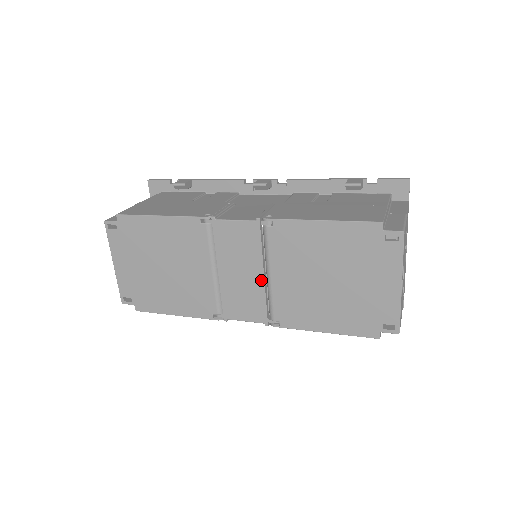
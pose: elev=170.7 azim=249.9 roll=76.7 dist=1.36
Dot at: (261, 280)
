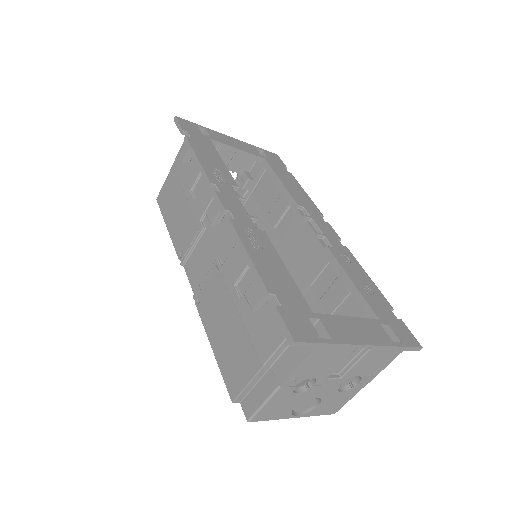
Dot at: occluded
